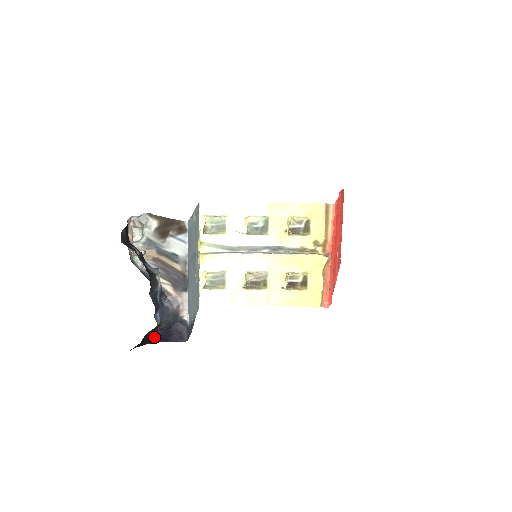
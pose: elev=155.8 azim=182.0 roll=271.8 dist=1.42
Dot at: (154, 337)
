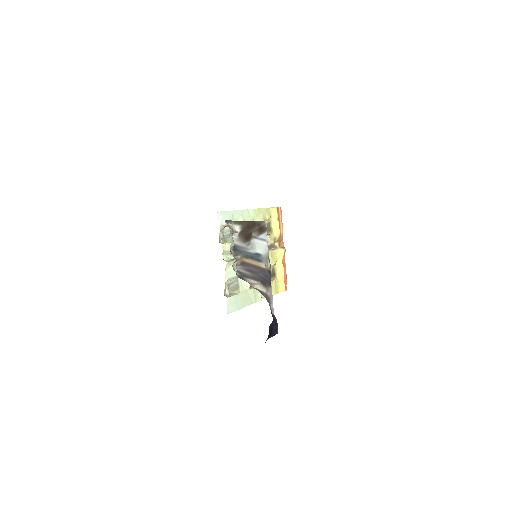
Dot at: (268, 335)
